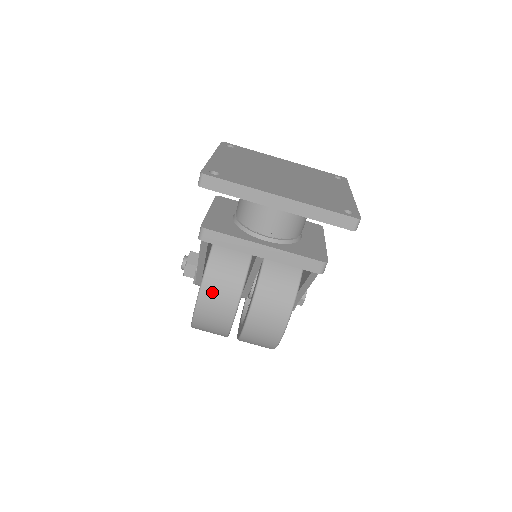
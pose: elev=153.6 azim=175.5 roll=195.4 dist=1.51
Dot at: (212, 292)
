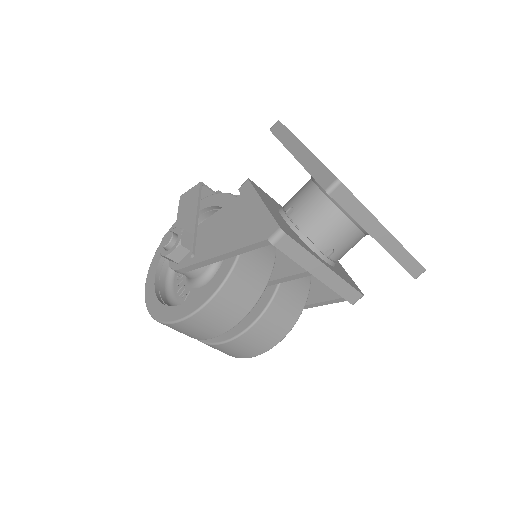
Dot at: (230, 296)
